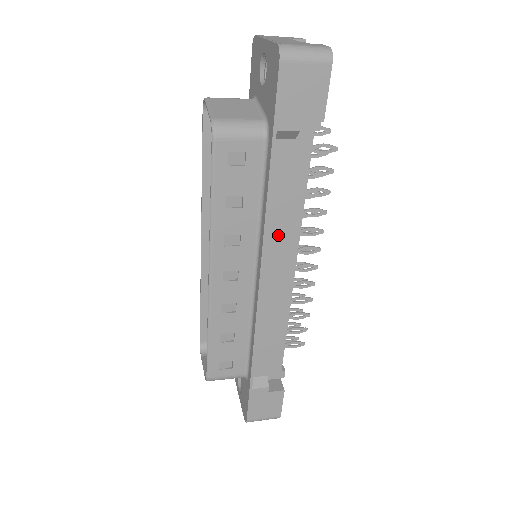
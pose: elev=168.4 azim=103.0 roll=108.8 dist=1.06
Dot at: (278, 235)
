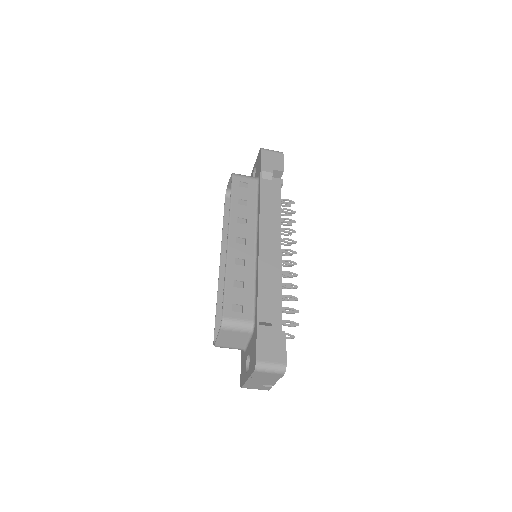
Dot at: (268, 221)
